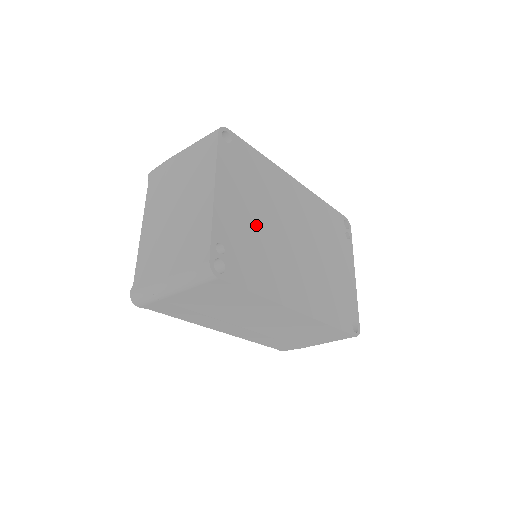
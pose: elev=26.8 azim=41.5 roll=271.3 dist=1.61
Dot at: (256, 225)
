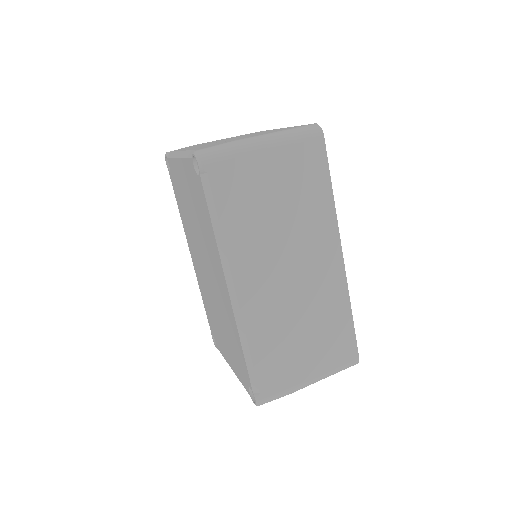
Dot at: occluded
